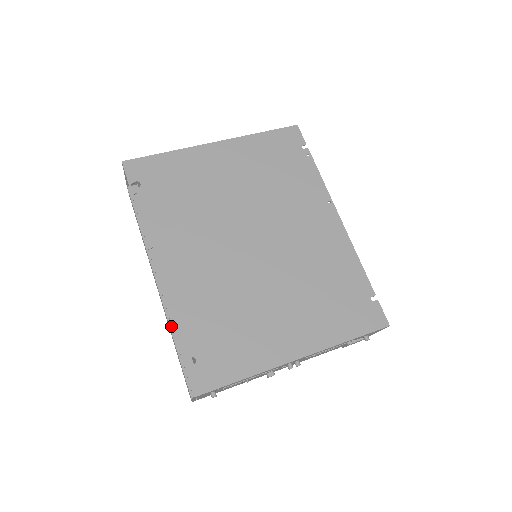
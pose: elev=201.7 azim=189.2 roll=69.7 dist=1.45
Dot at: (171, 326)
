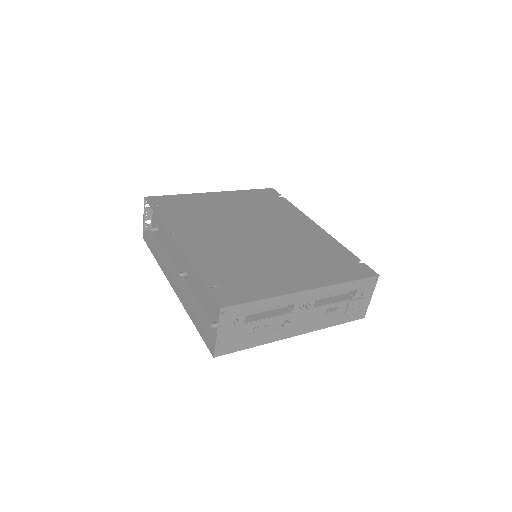
Dot at: (188, 301)
